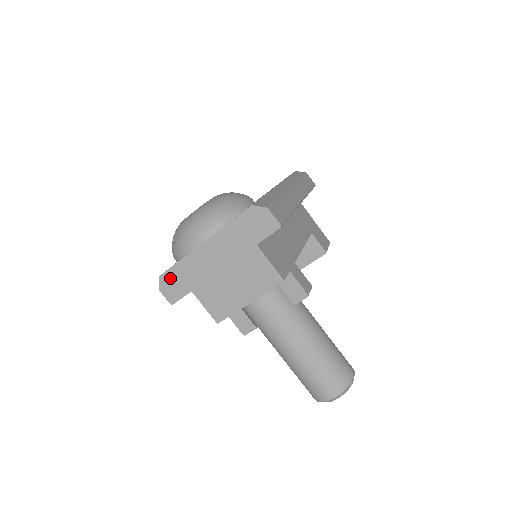
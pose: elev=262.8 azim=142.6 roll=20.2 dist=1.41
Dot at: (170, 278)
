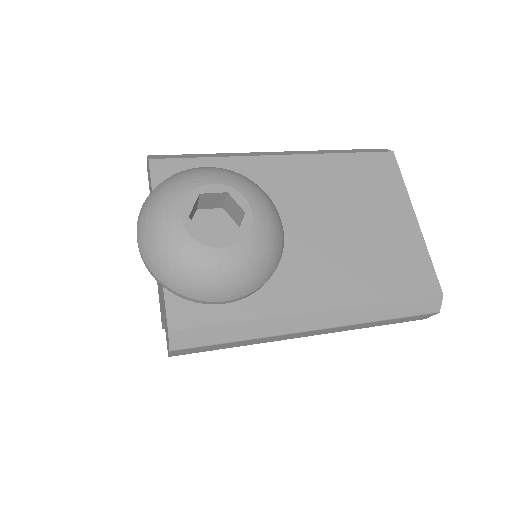
Dot at: occluded
